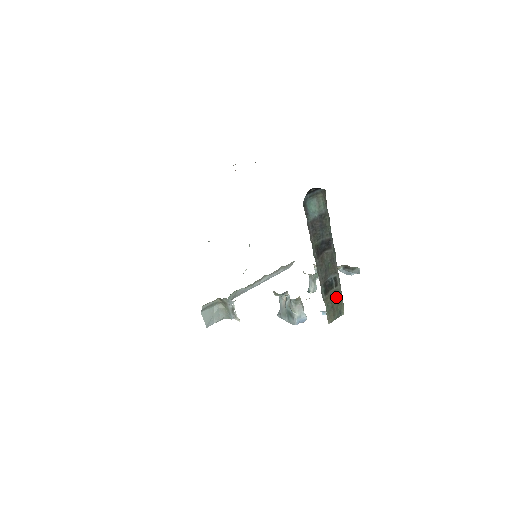
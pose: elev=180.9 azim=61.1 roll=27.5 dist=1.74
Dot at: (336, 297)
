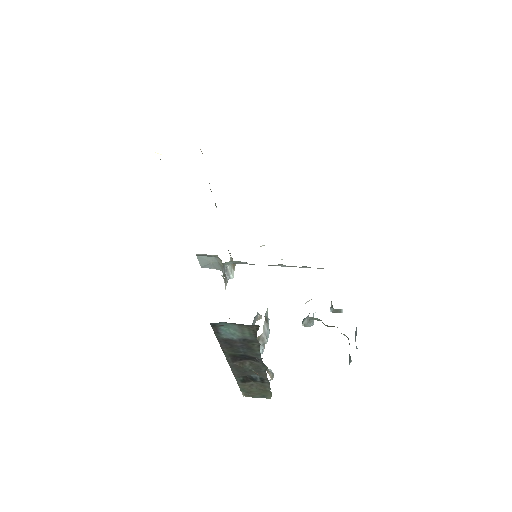
Dot at: (260, 388)
